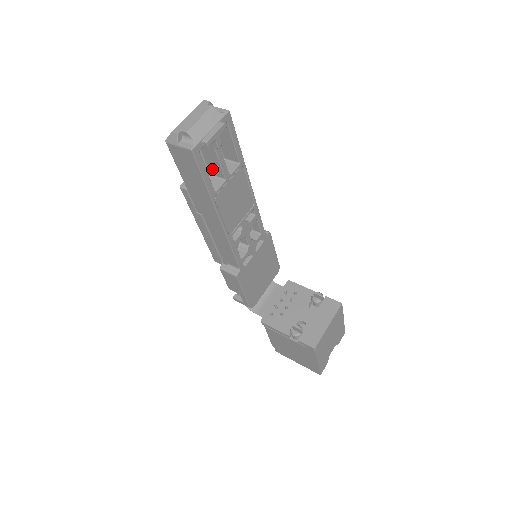
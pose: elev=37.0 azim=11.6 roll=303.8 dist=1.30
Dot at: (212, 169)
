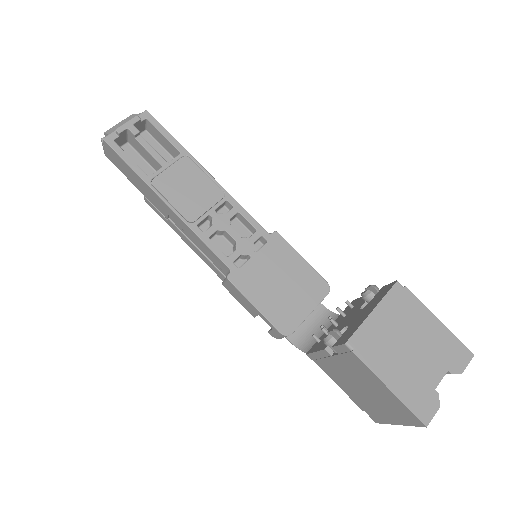
Dot at: (155, 166)
